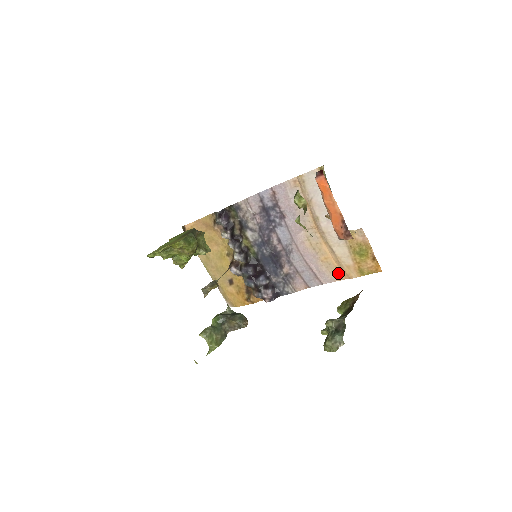
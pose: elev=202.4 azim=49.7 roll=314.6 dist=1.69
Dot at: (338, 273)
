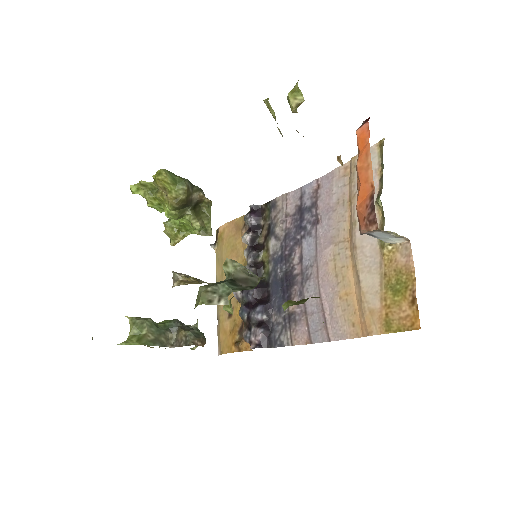
Dot at: (355, 323)
